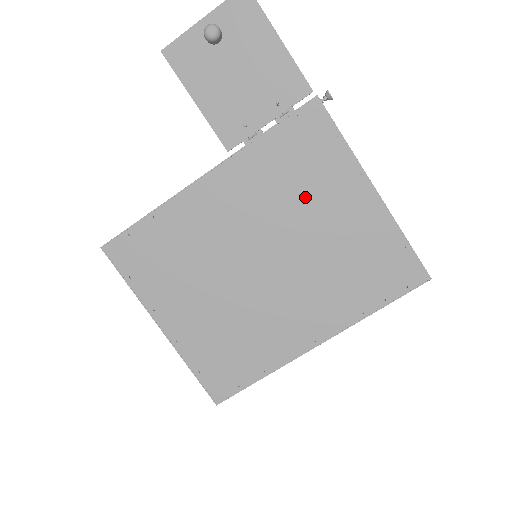
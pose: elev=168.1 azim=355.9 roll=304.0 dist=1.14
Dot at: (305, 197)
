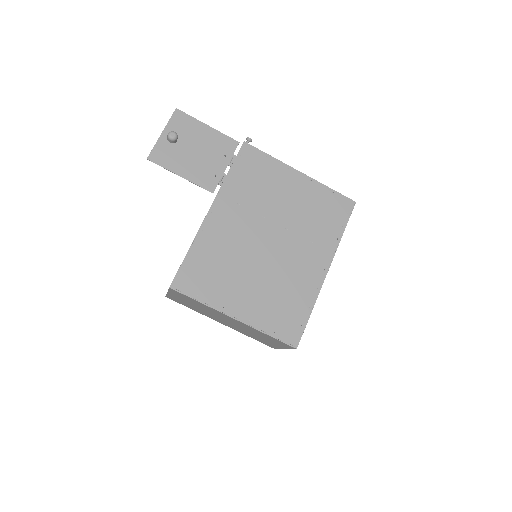
Dot at: (269, 194)
